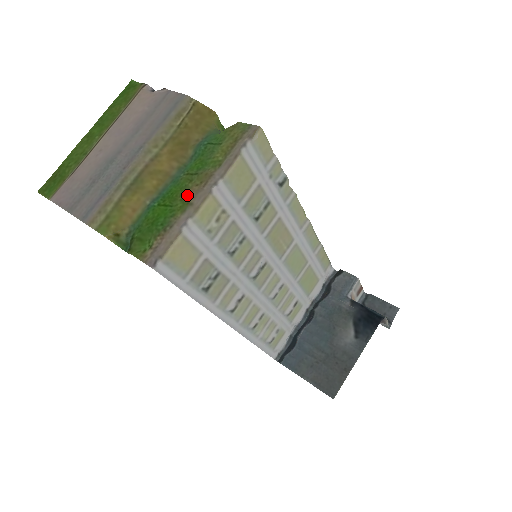
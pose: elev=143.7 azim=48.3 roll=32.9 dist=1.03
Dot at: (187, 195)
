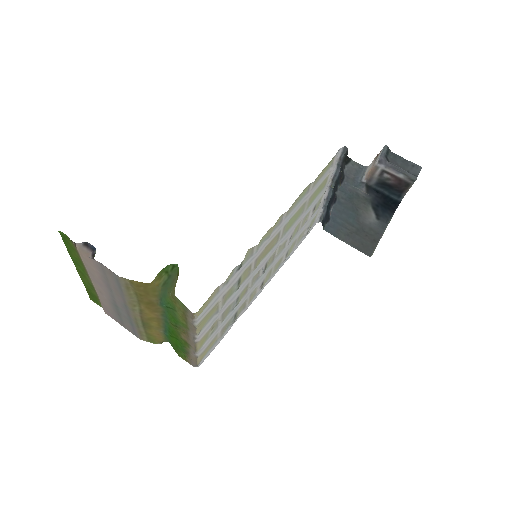
Dot at: (182, 338)
